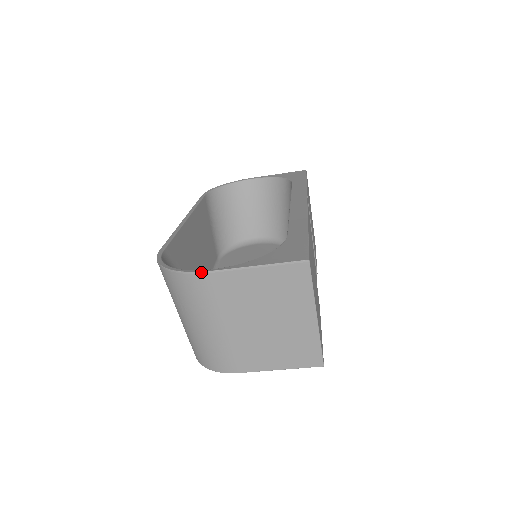
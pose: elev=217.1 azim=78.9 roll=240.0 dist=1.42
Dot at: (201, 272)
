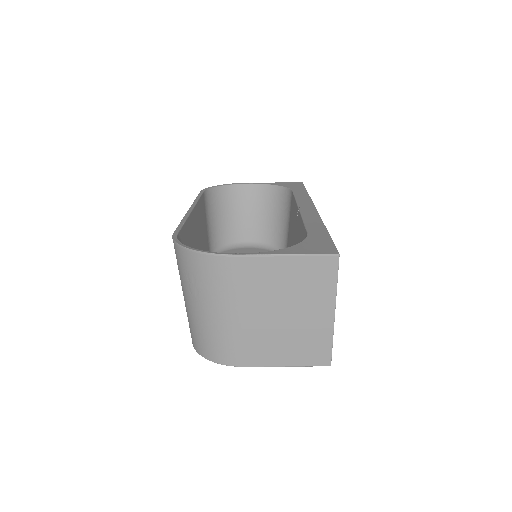
Dot at: (228, 255)
